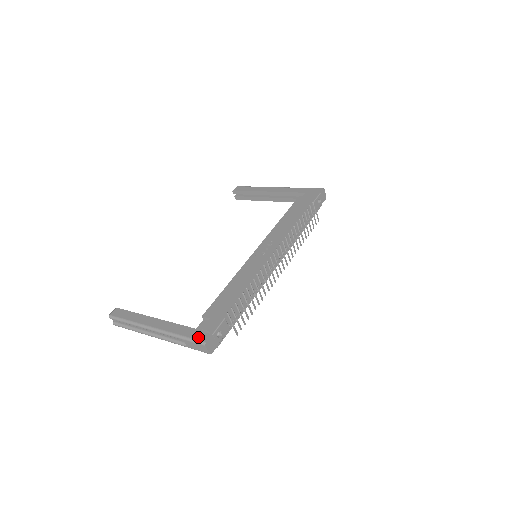
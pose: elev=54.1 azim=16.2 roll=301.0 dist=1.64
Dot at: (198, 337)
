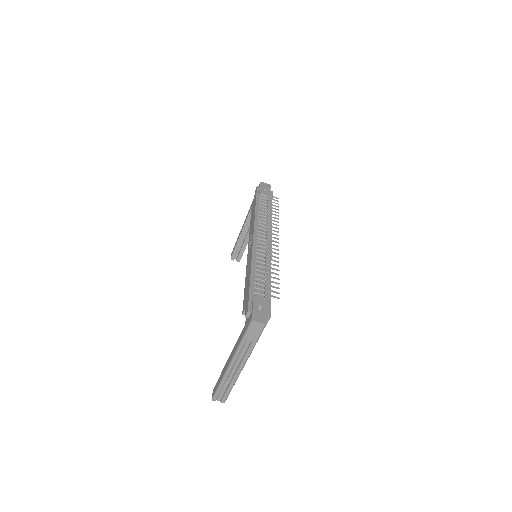
Dot at: (247, 324)
